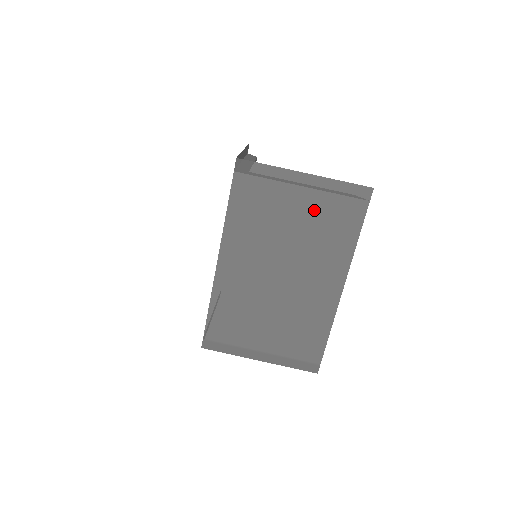
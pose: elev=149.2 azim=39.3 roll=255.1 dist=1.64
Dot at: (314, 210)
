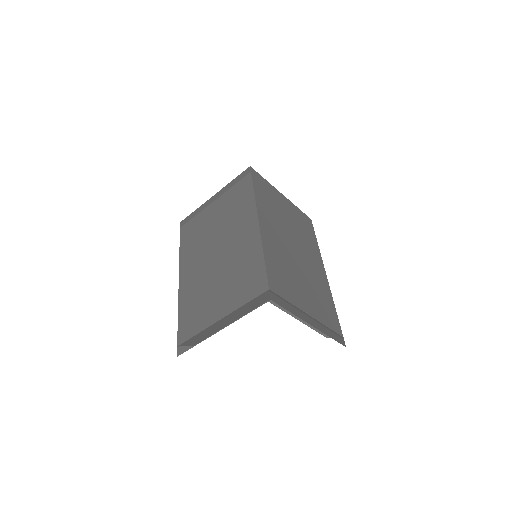
Dot at: (294, 217)
